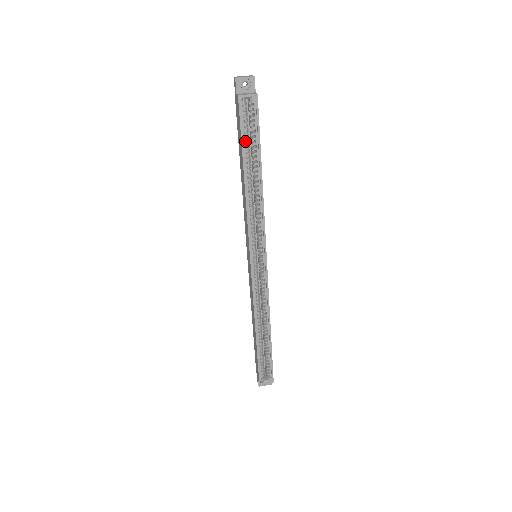
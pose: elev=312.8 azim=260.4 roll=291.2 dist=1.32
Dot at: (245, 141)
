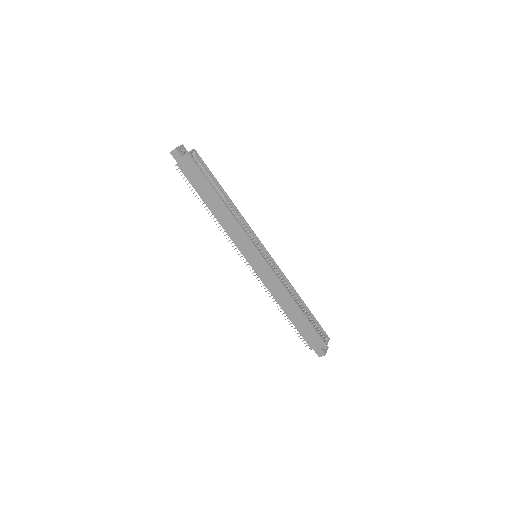
Dot at: (203, 183)
